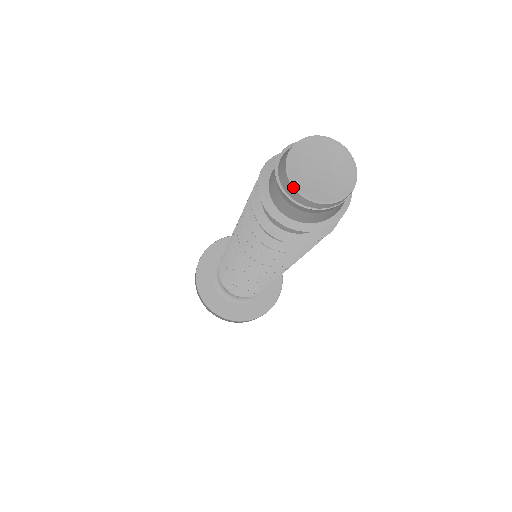
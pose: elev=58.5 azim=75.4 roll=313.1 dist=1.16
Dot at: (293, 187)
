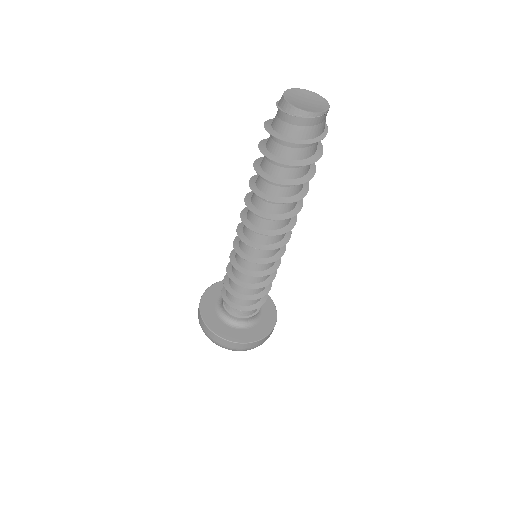
Dot at: (288, 103)
